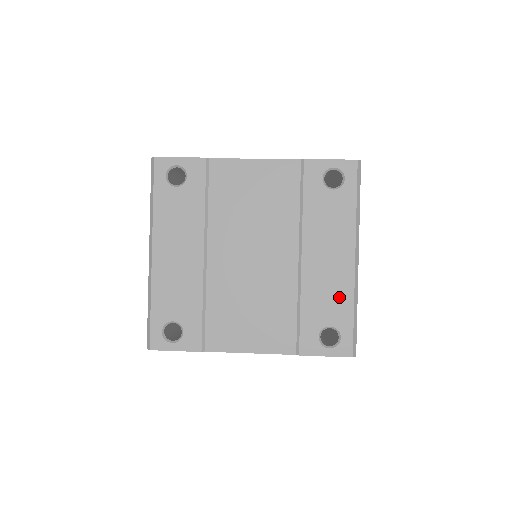
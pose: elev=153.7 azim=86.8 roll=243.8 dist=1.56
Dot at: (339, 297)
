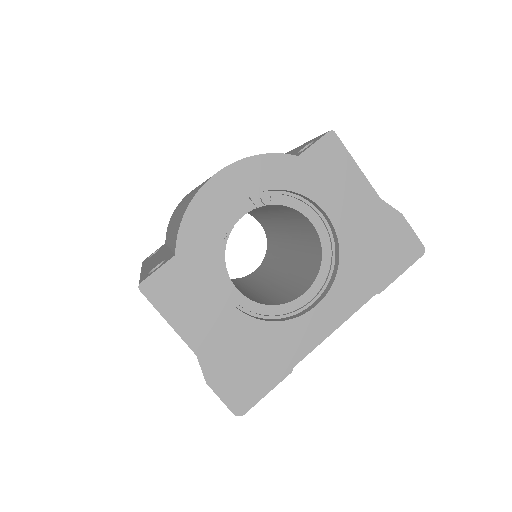
Dot at: occluded
